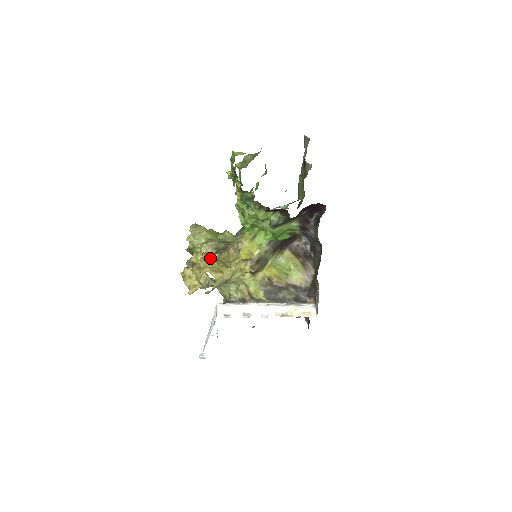
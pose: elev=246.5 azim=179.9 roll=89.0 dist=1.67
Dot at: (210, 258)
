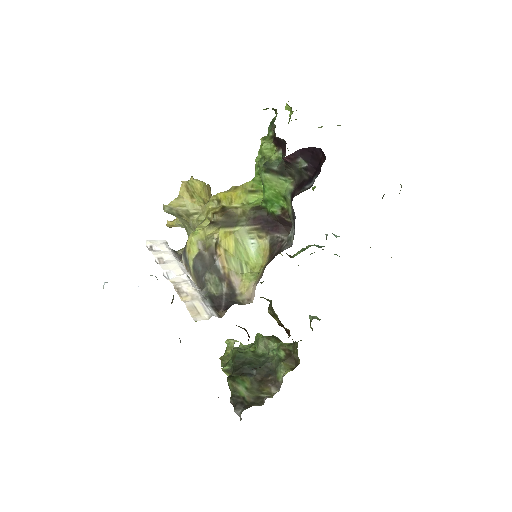
Dot at: (202, 182)
